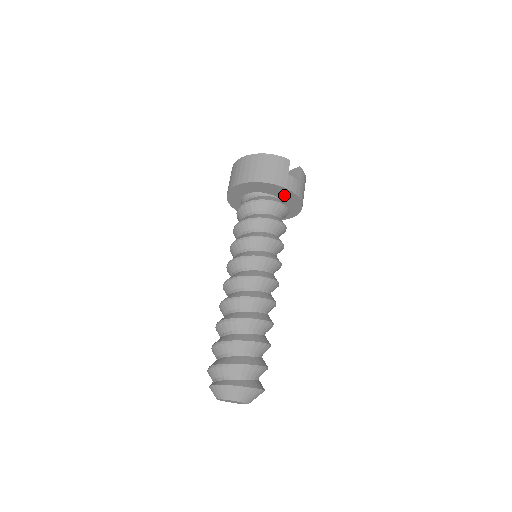
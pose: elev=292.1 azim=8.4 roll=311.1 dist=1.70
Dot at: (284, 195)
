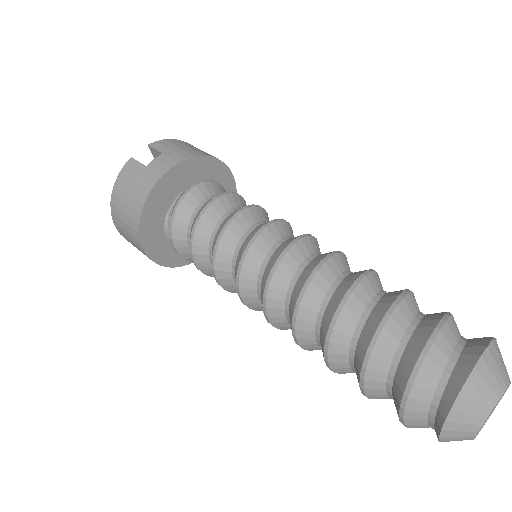
Dot at: (178, 182)
